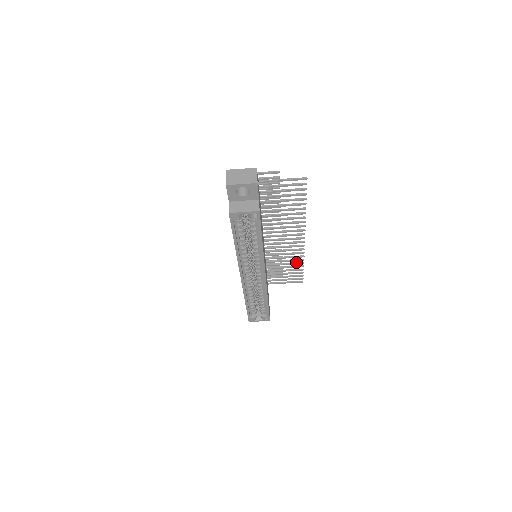
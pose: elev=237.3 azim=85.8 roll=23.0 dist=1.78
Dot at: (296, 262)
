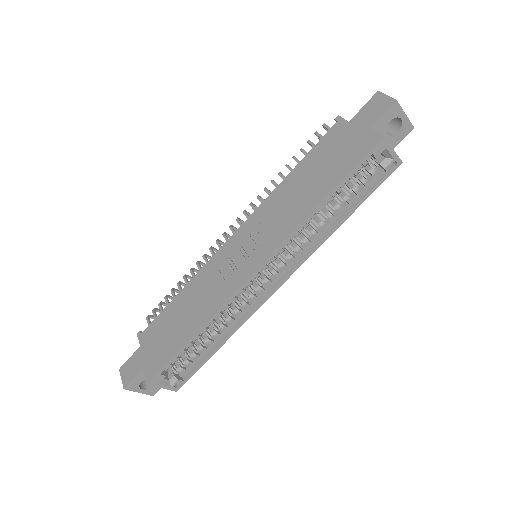
Dot at: occluded
